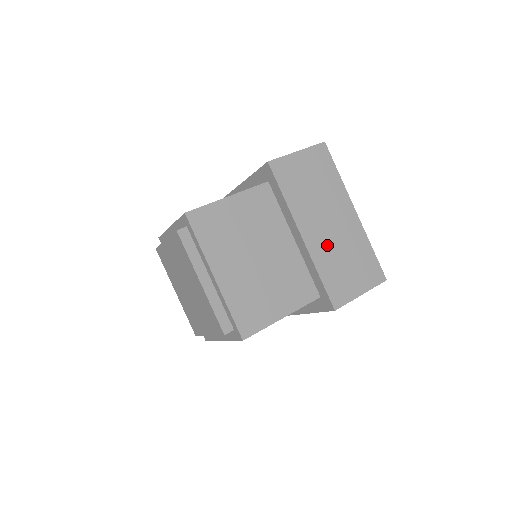
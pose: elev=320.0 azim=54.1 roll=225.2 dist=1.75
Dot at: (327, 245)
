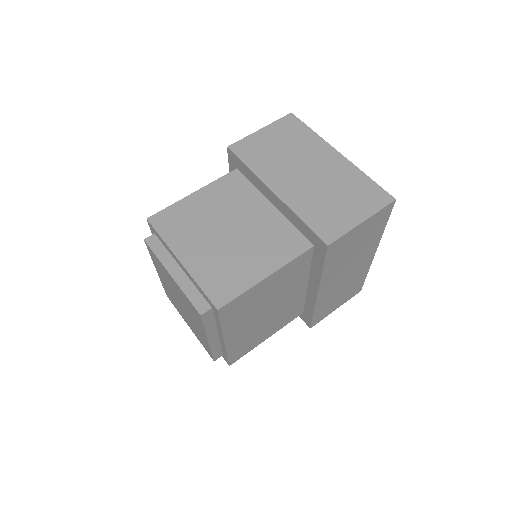
Dot at: (334, 290)
